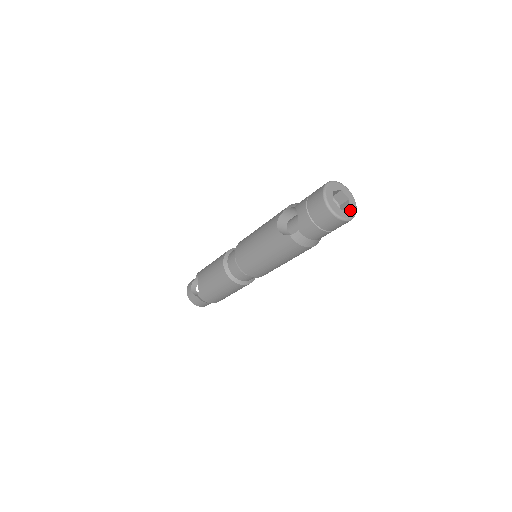
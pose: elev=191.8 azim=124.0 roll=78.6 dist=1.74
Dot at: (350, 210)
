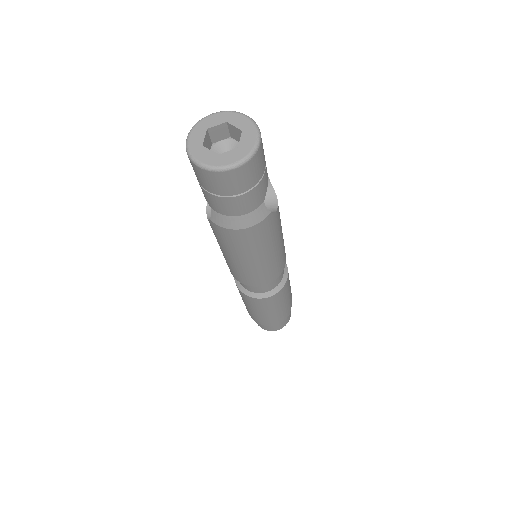
Dot at: (239, 149)
